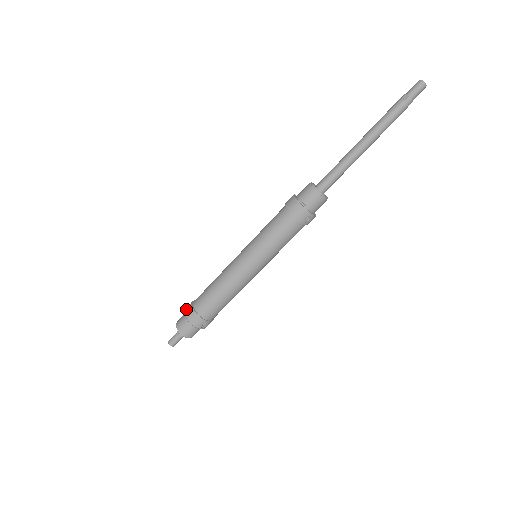
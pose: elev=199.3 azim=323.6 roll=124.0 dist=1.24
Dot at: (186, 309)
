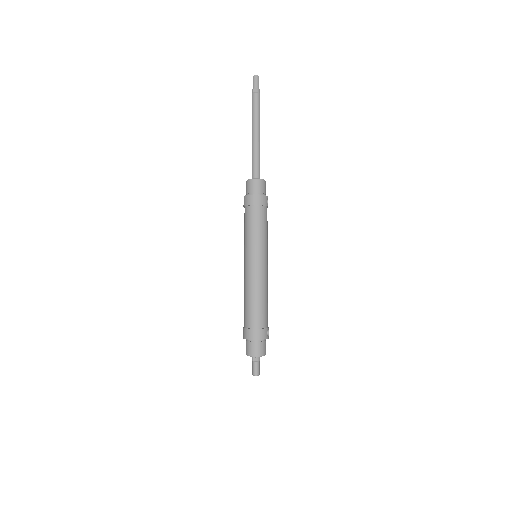
Dot at: (247, 336)
